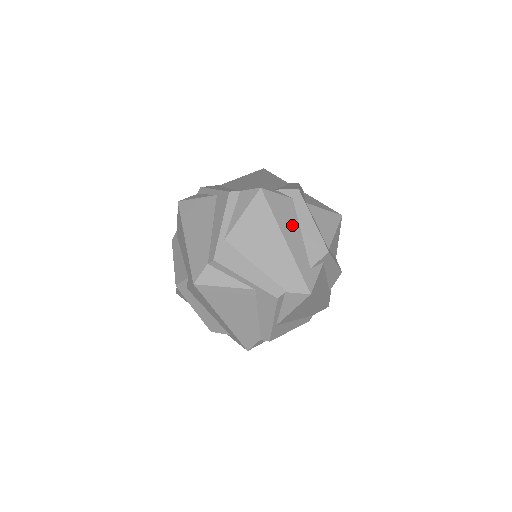
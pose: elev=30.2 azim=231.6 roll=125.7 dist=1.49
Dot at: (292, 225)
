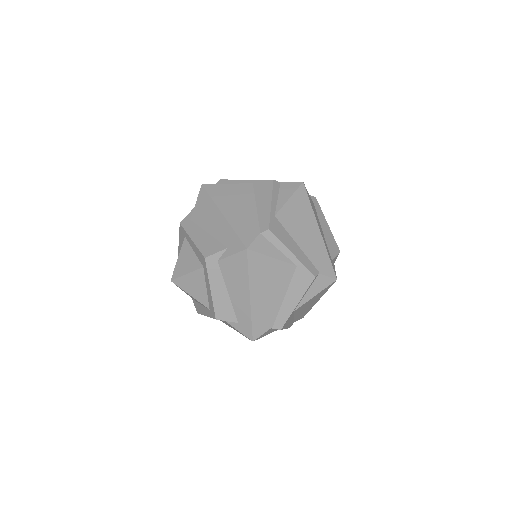
Dot at: (318, 221)
